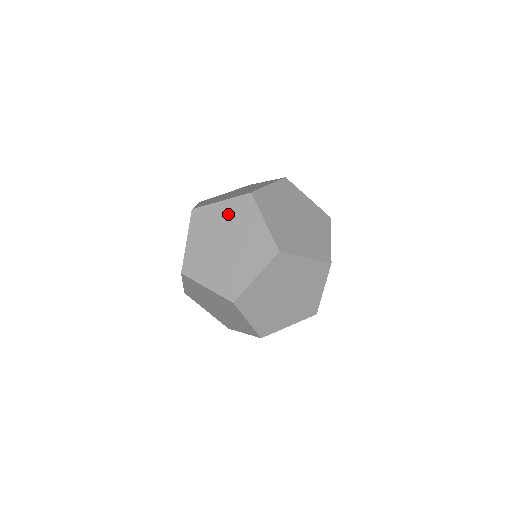
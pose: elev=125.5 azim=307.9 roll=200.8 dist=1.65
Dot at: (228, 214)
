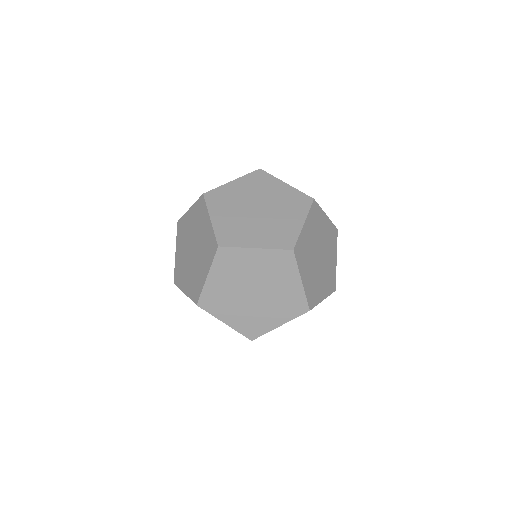
Dot at: (262, 264)
